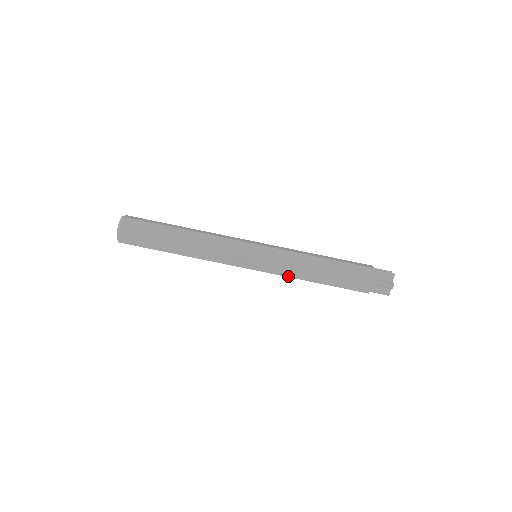
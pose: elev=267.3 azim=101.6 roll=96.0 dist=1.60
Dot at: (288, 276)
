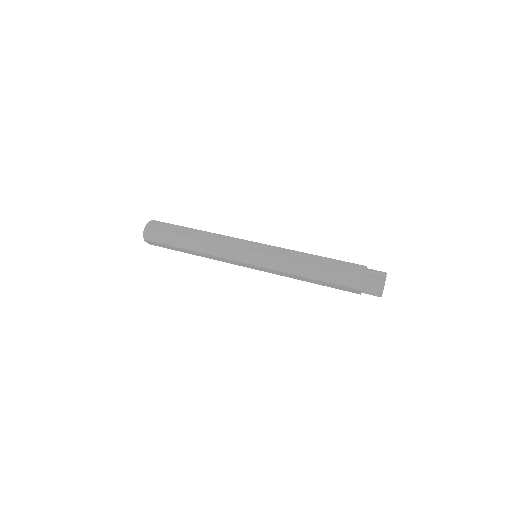
Dot at: (284, 257)
